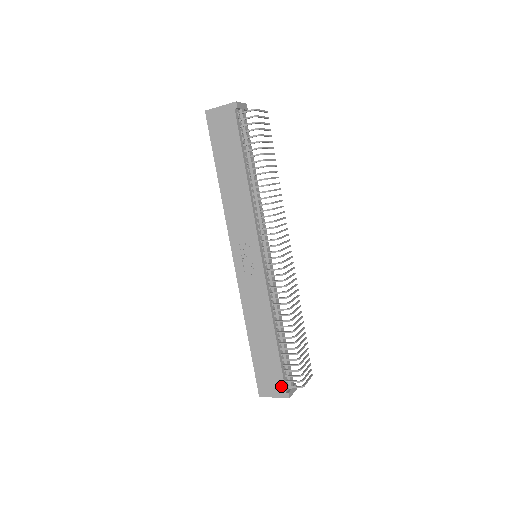
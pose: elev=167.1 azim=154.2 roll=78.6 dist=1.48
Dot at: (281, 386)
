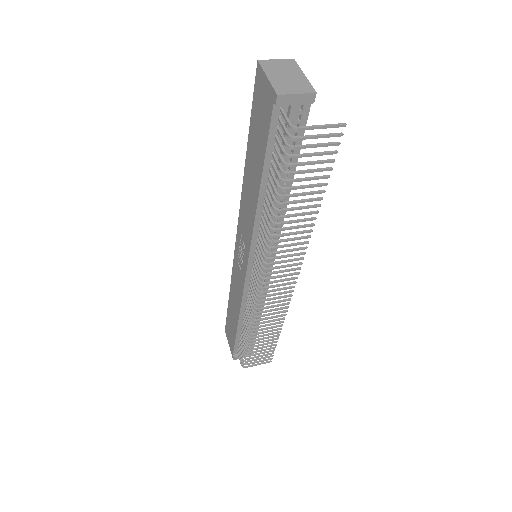
Dot at: (232, 348)
